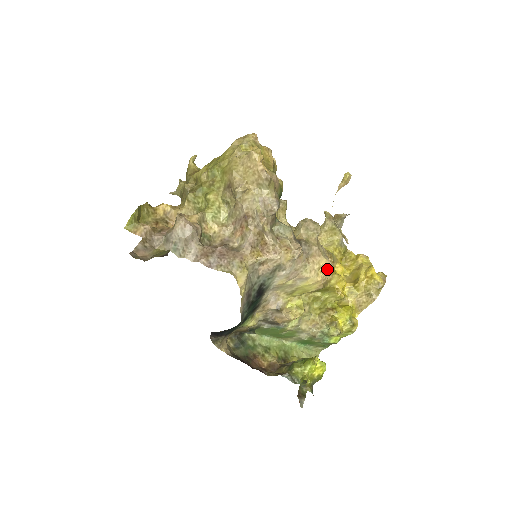
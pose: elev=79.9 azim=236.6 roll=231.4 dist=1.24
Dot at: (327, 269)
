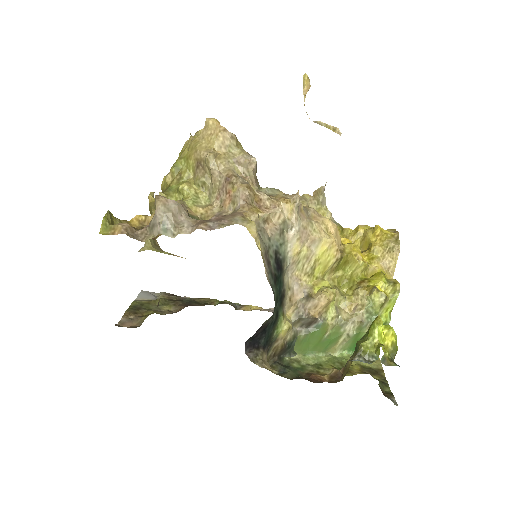
Dot at: (335, 231)
